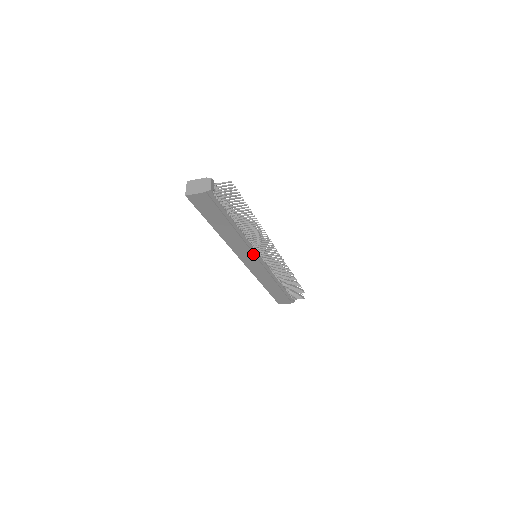
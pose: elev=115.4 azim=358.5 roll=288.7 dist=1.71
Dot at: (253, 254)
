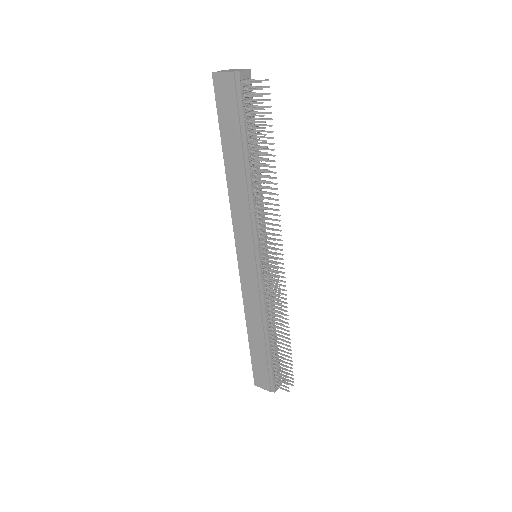
Dot at: (252, 239)
